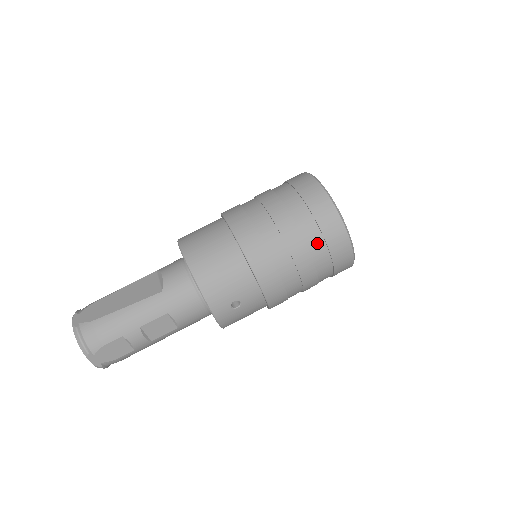
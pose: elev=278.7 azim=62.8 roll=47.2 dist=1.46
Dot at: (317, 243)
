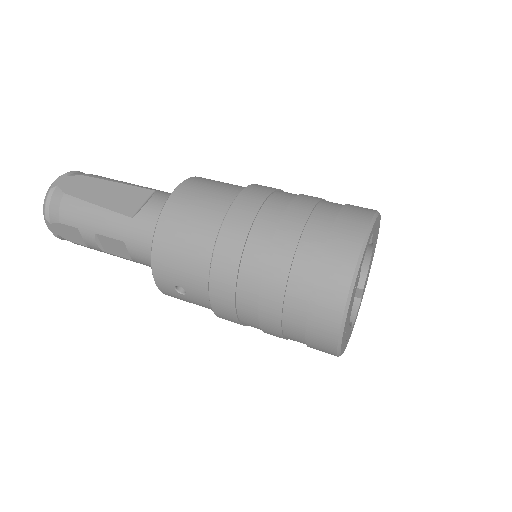
Dot at: (297, 308)
